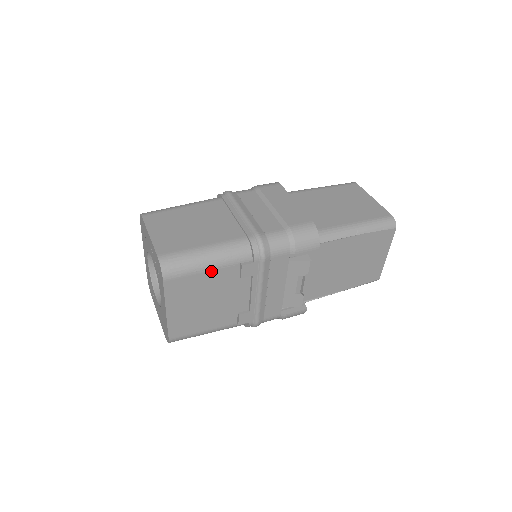
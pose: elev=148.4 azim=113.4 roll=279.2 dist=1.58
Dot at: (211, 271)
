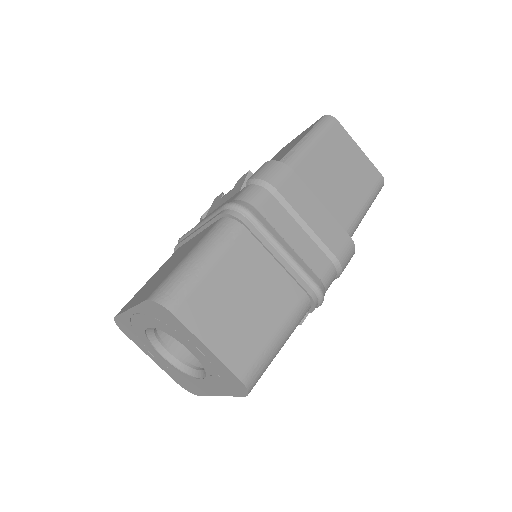
Dot at: occluded
